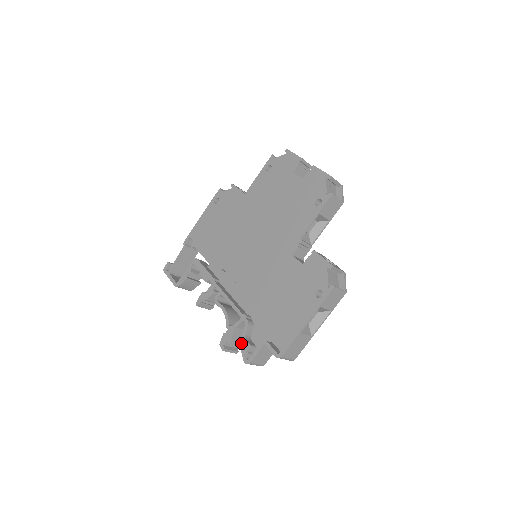
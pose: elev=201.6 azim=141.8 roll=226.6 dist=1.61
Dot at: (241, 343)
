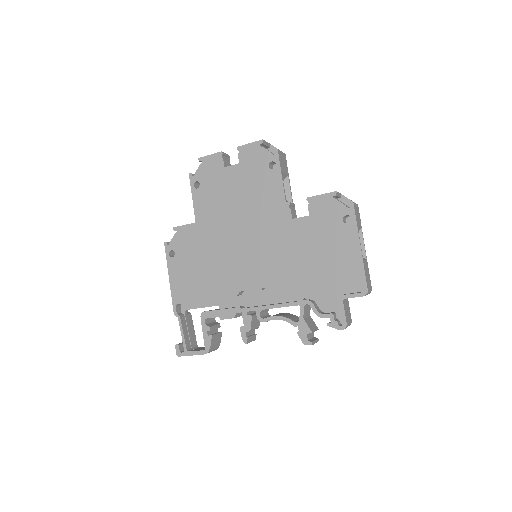
Dot at: (315, 328)
